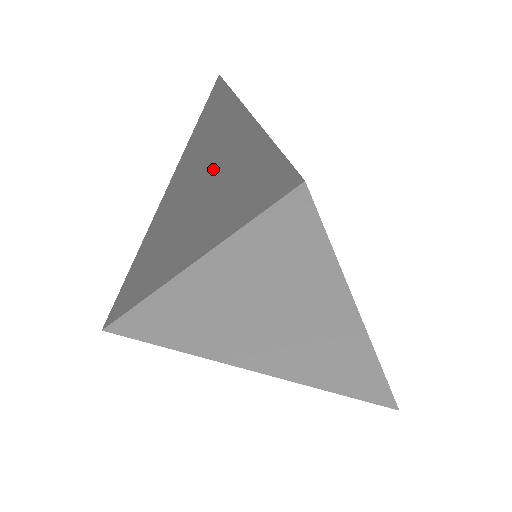
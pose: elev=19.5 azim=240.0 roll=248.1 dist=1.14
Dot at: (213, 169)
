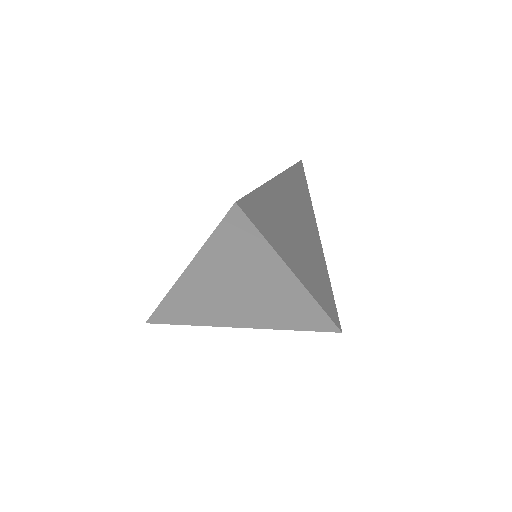
Dot at: occluded
